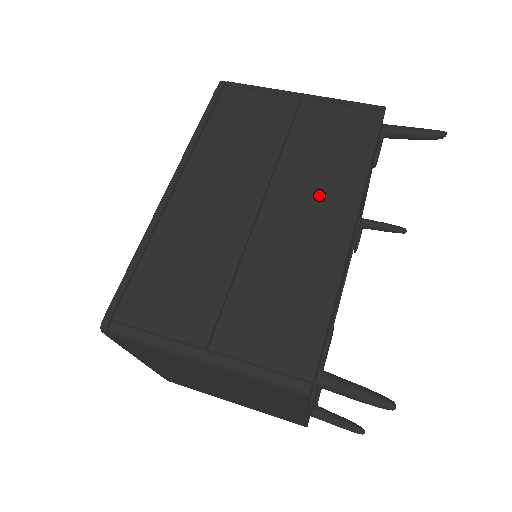
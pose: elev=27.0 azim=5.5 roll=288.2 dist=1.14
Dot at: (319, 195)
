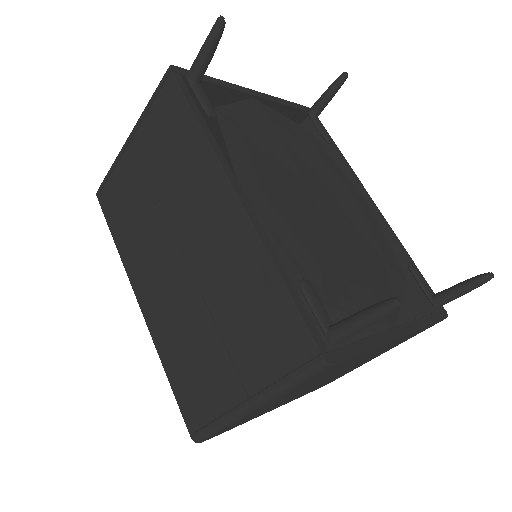
Dot at: (199, 198)
